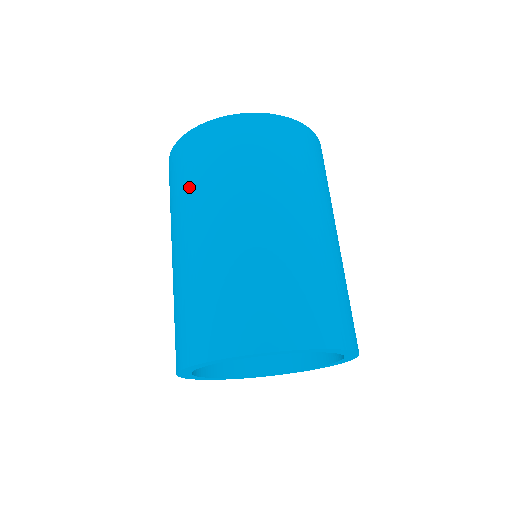
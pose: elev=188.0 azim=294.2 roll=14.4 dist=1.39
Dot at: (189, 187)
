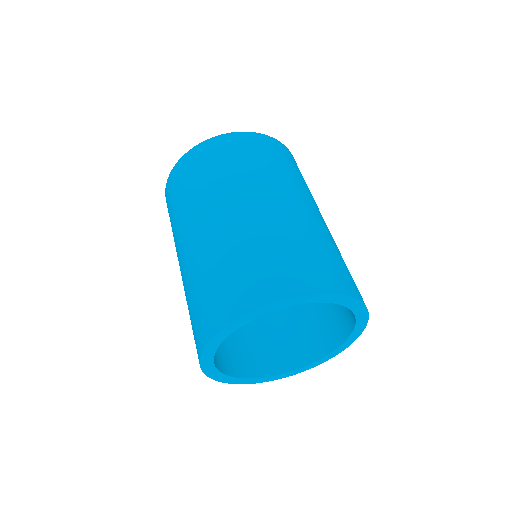
Dot at: (178, 210)
